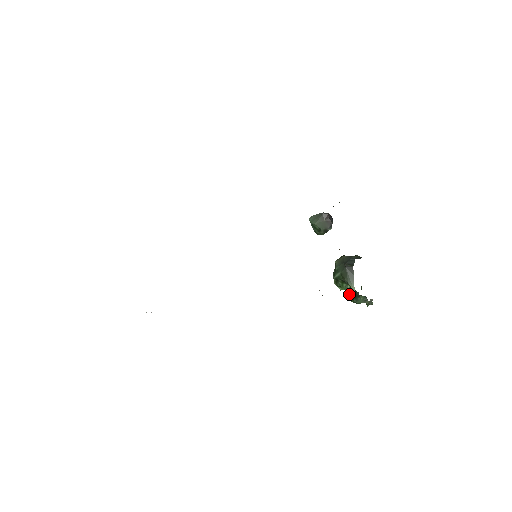
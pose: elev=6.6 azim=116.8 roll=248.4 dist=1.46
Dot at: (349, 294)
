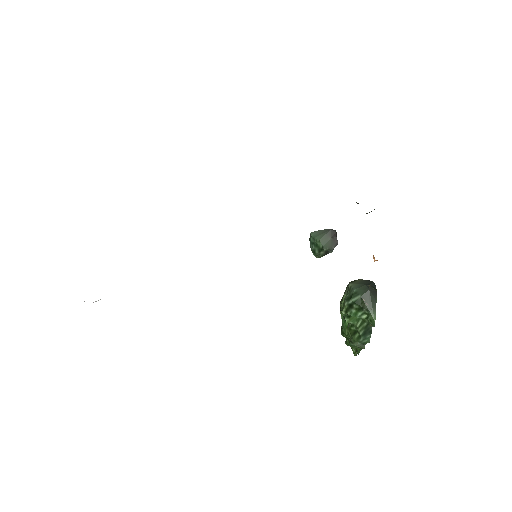
Dot at: (353, 330)
